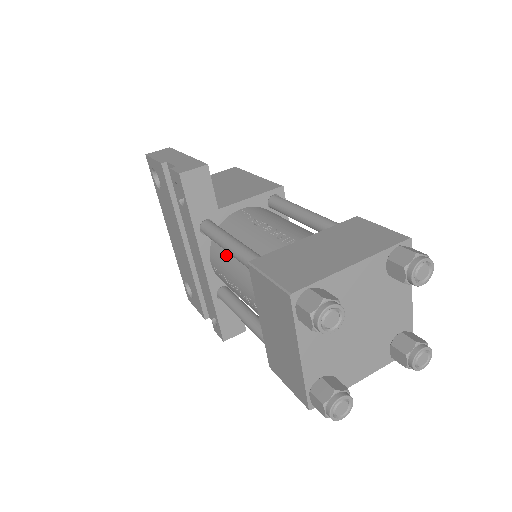
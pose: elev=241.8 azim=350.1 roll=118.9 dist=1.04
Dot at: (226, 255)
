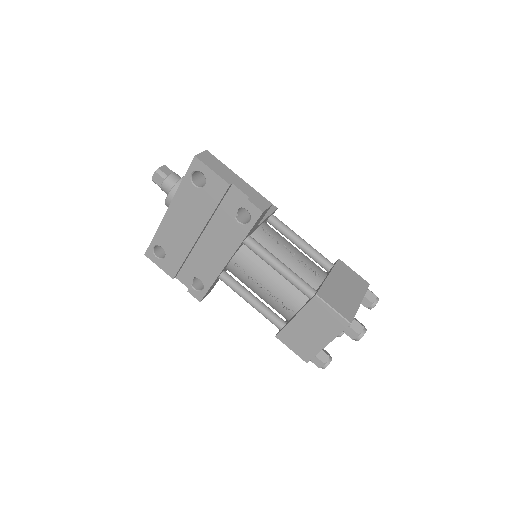
Dot at: (260, 264)
